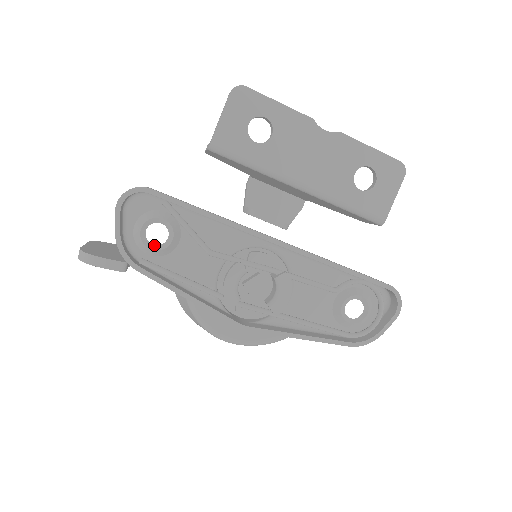
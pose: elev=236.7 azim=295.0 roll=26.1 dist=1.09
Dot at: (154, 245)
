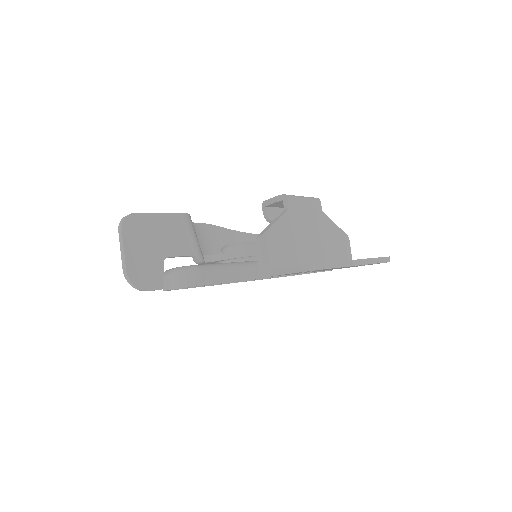
Dot at: occluded
